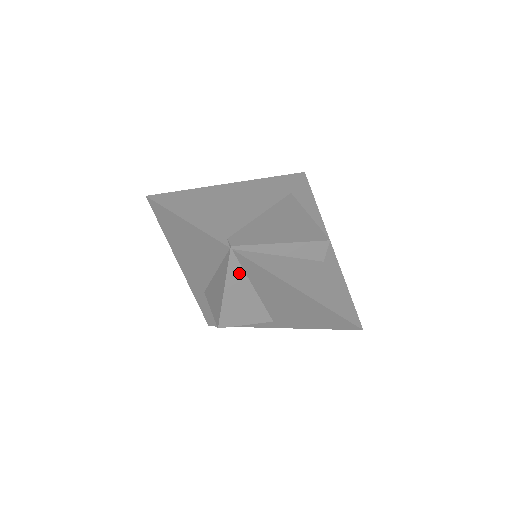
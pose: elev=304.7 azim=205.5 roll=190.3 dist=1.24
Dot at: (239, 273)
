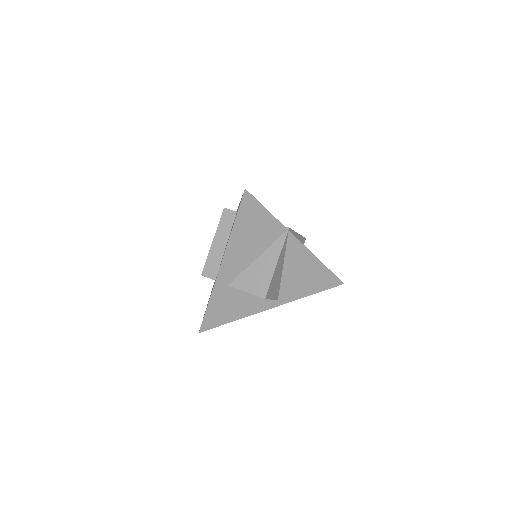
Dot at: (284, 251)
